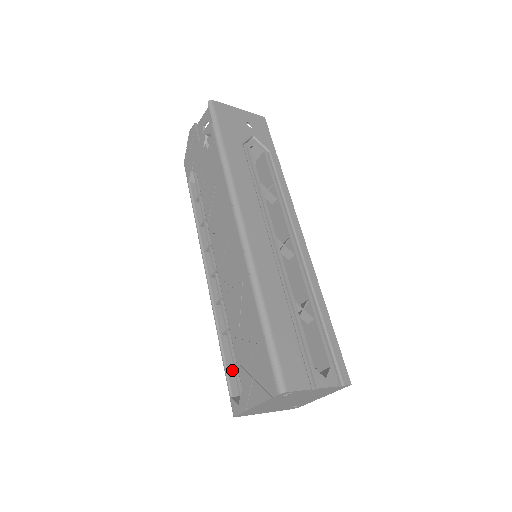
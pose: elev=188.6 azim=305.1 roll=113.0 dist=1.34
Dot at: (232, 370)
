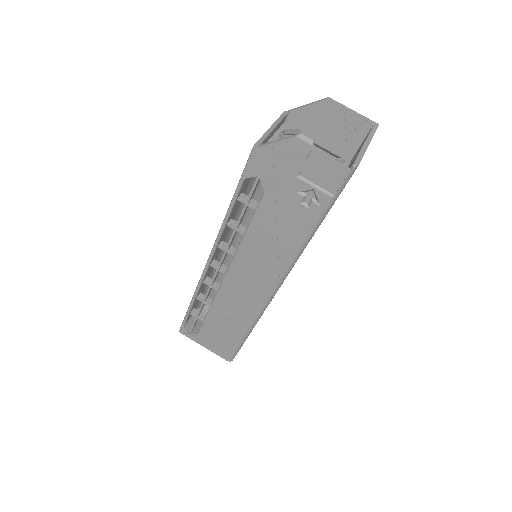
Dot at: (191, 313)
